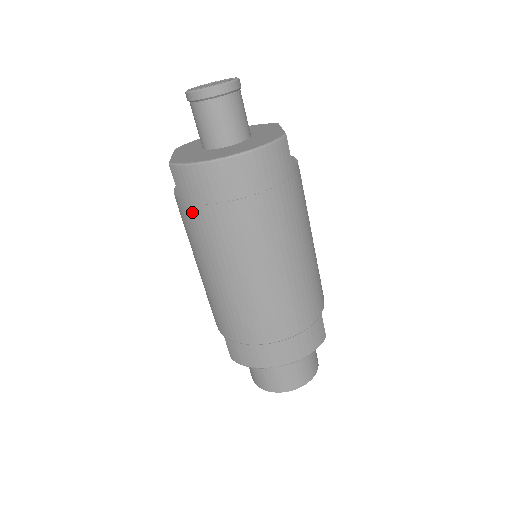
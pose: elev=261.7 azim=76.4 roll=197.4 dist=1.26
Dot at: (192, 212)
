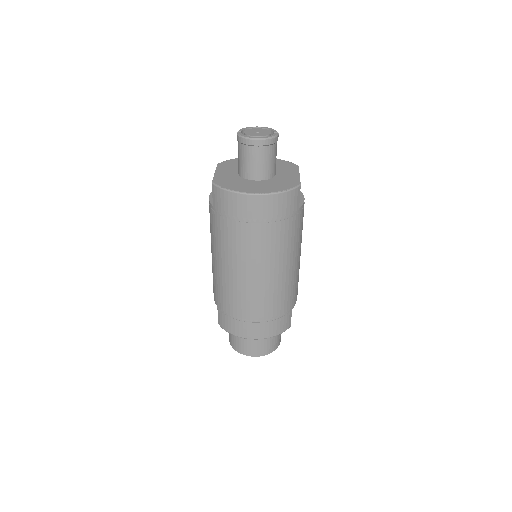
Dot at: (219, 220)
